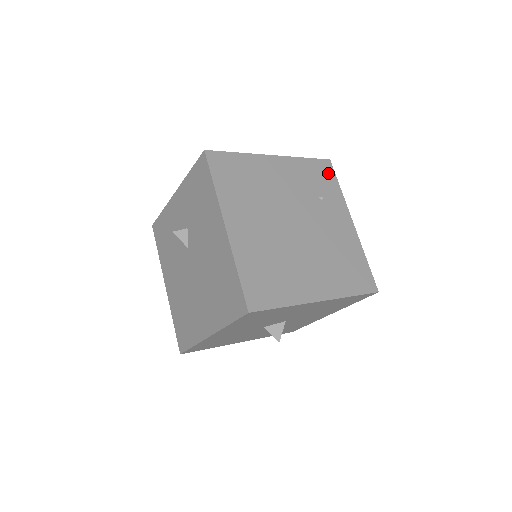
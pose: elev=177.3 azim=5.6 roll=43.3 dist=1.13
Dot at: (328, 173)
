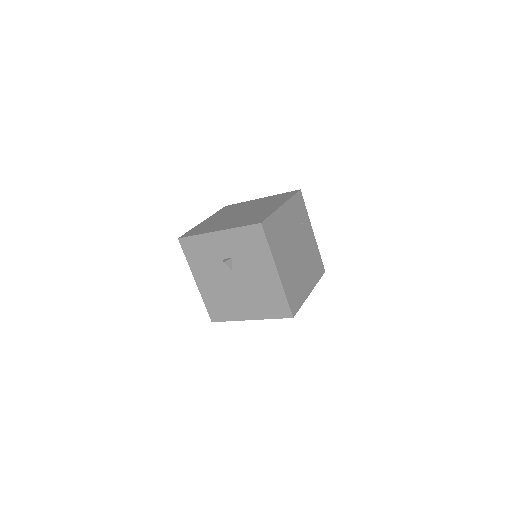
Dot at: (301, 201)
